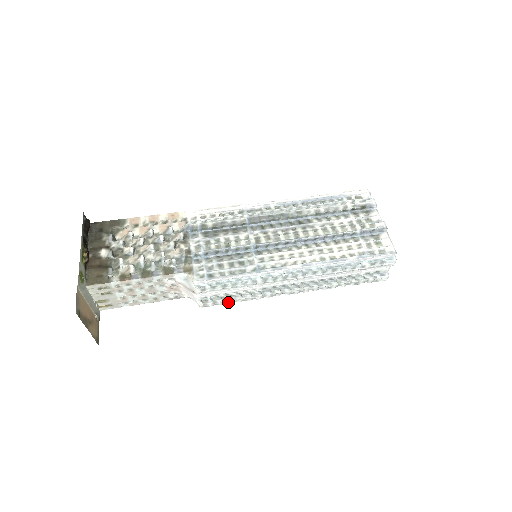
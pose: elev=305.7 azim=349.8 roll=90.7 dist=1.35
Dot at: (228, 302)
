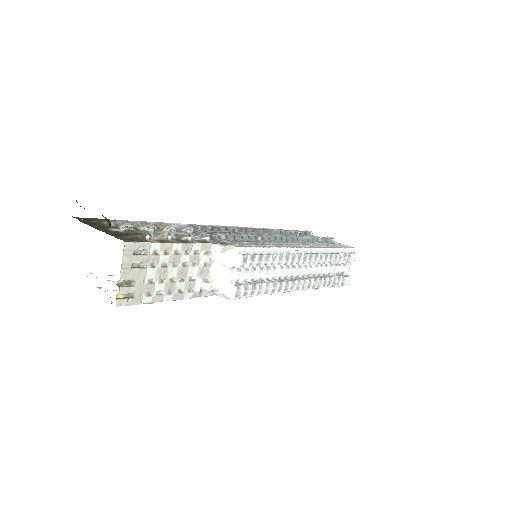
Dot at: (254, 293)
